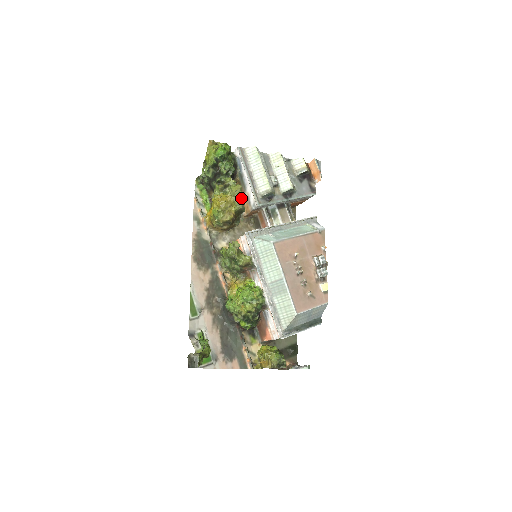
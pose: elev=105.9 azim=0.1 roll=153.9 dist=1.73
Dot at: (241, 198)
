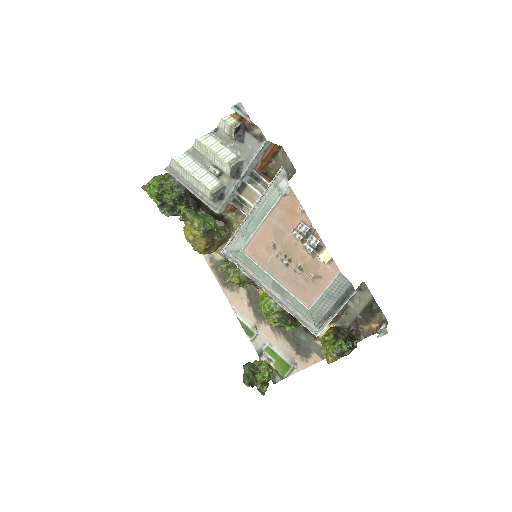
Dot at: (194, 223)
